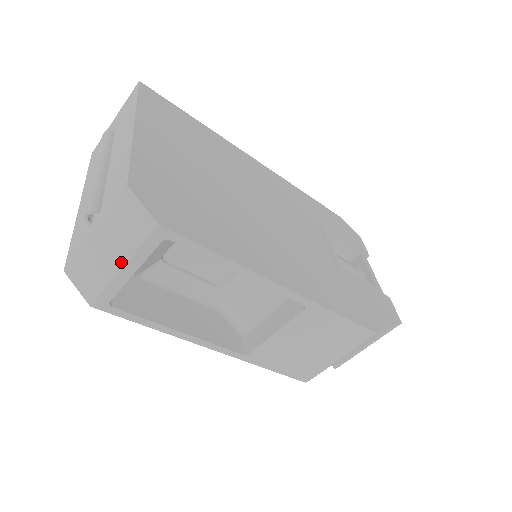
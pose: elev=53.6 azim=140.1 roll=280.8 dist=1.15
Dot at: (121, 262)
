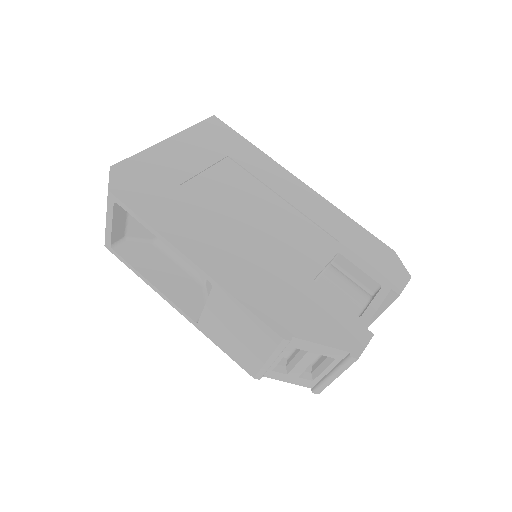
Dot at: (106, 216)
